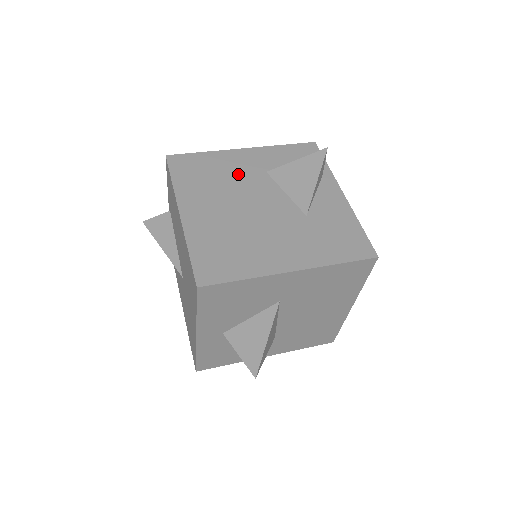
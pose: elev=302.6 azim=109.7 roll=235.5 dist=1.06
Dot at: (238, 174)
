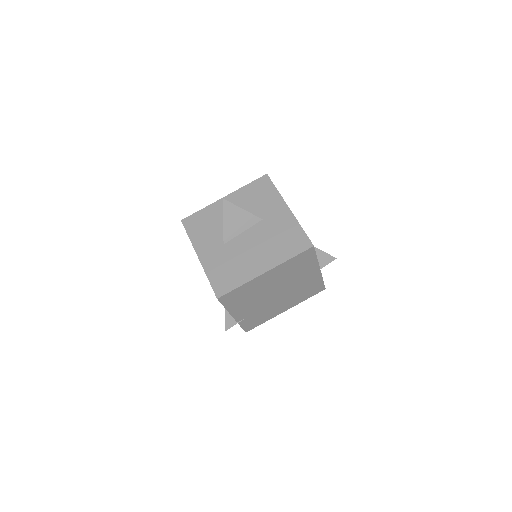
Dot at: occluded
